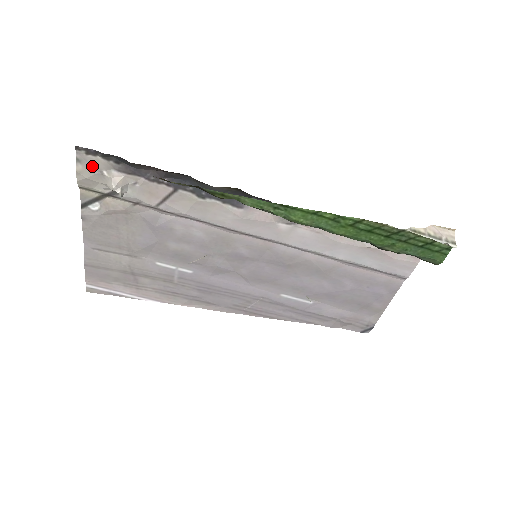
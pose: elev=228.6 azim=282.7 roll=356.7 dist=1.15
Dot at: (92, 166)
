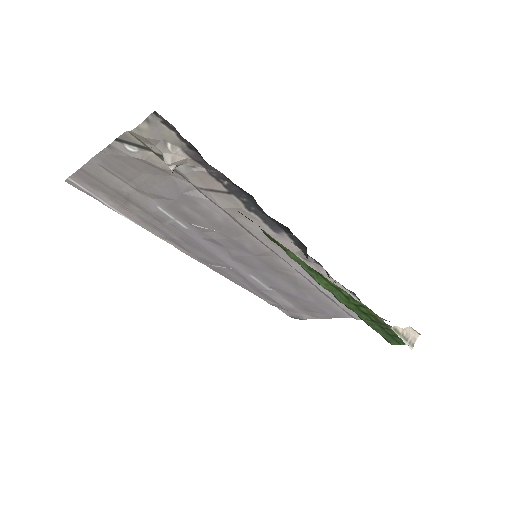
Dot at: (159, 132)
